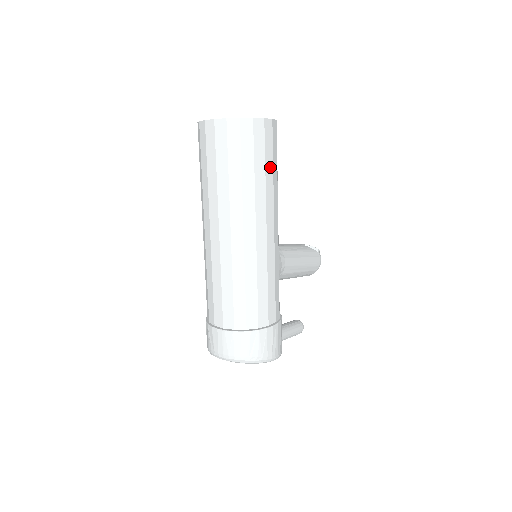
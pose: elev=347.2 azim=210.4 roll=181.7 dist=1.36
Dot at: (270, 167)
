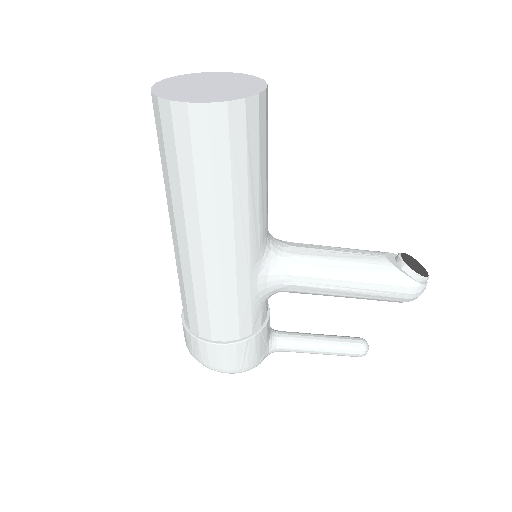
Dot at: (206, 171)
